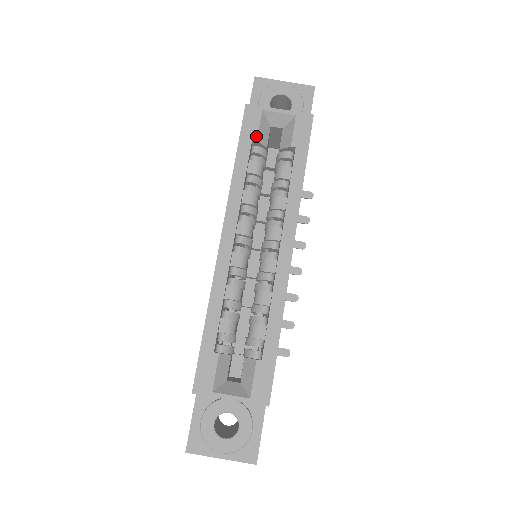
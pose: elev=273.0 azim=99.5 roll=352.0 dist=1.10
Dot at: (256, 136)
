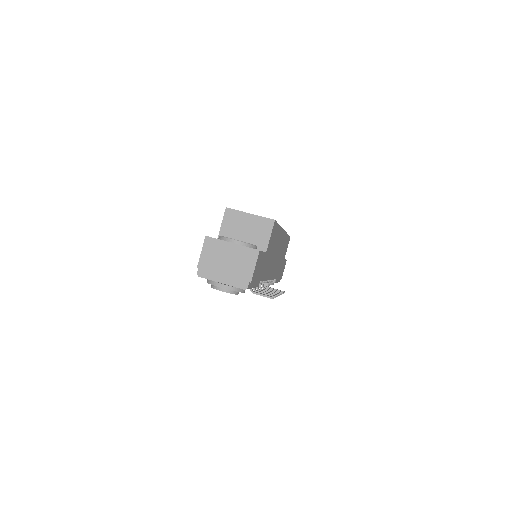
Dot at: occluded
